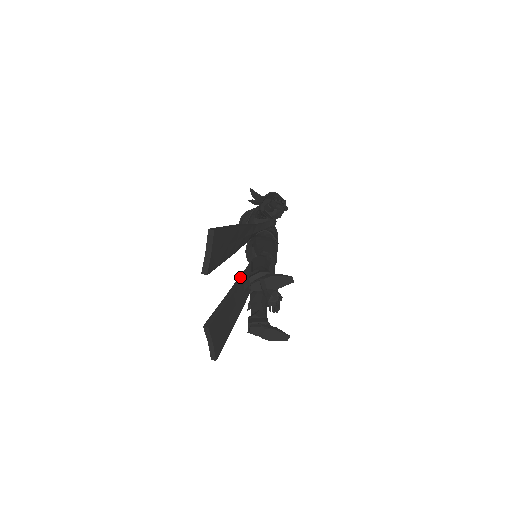
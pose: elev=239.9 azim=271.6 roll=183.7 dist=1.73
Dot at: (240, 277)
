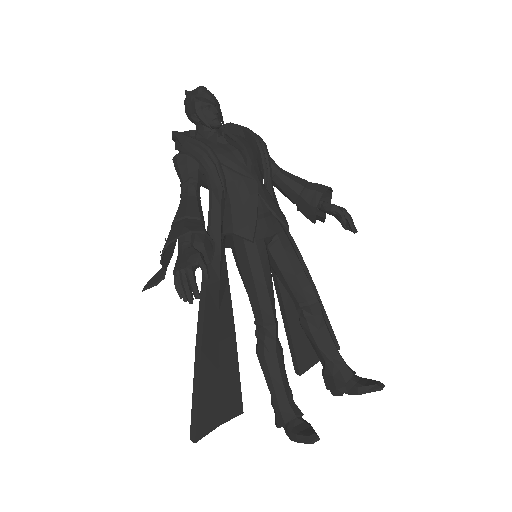
Dot at: (271, 270)
